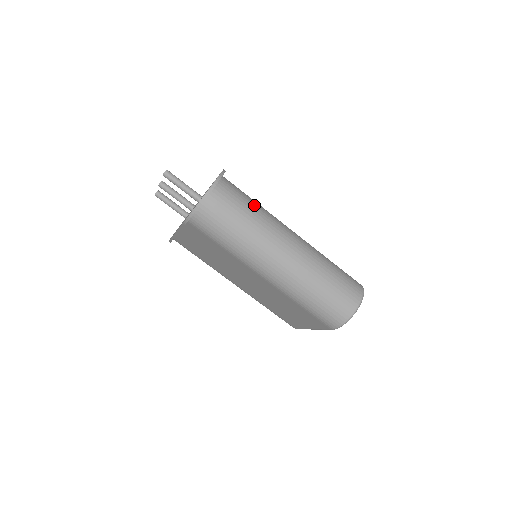
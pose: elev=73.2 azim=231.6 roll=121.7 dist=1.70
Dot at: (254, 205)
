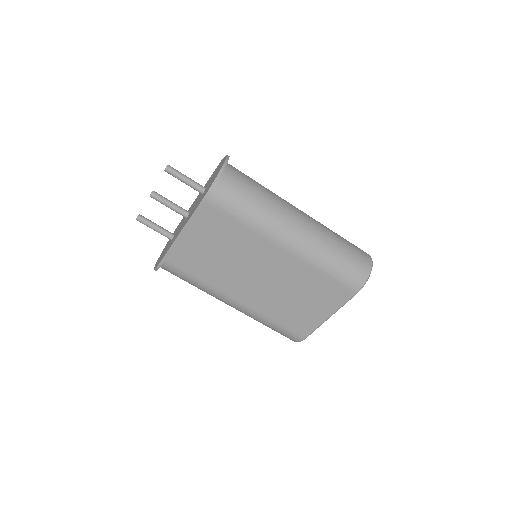
Dot at: occluded
